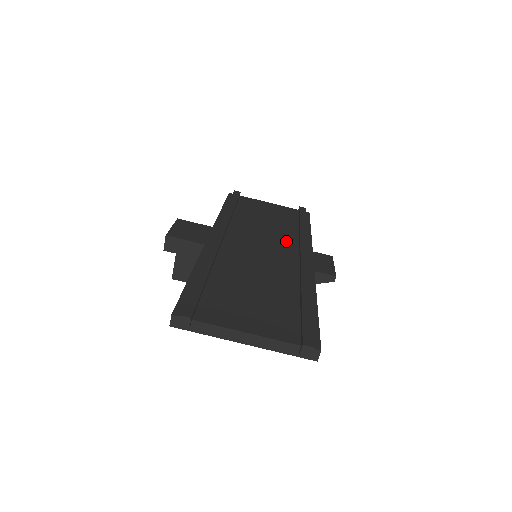
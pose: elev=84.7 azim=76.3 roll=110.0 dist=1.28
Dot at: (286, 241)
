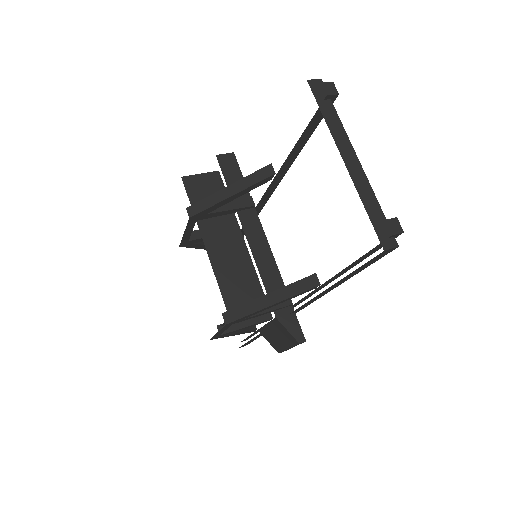
Dot at: occluded
